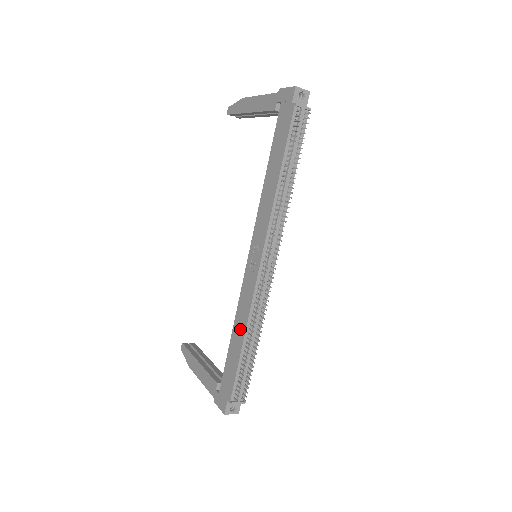
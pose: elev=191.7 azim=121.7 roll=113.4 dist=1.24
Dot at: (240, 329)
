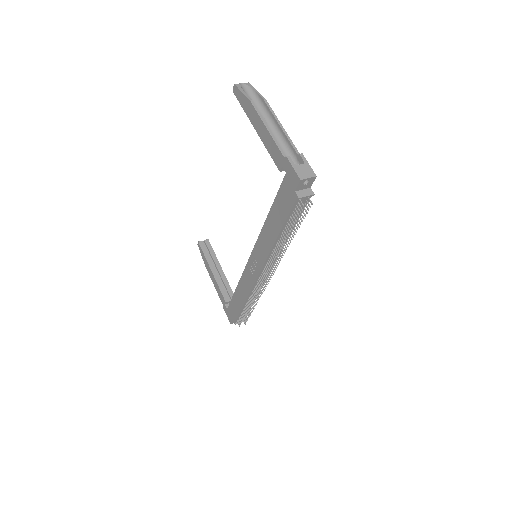
Dot at: (242, 295)
